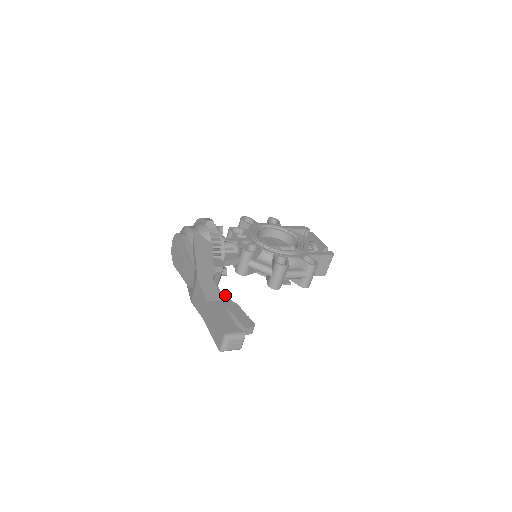
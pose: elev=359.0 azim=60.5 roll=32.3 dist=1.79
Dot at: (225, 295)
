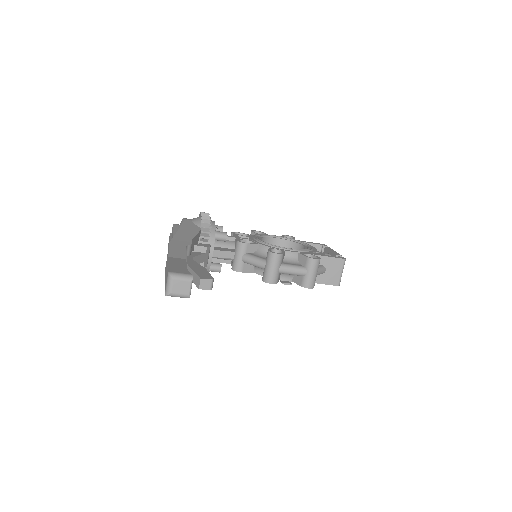
Dot at: (196, 262)
